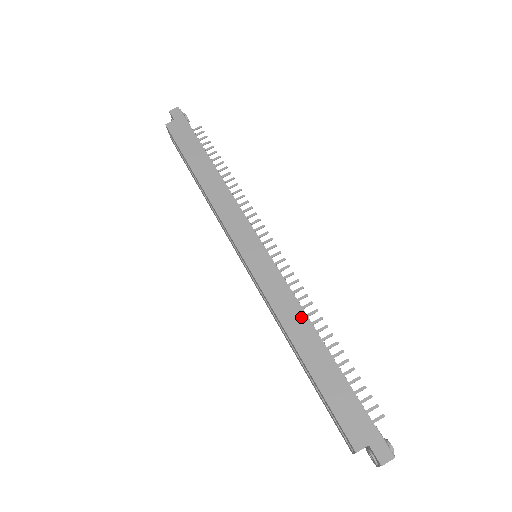
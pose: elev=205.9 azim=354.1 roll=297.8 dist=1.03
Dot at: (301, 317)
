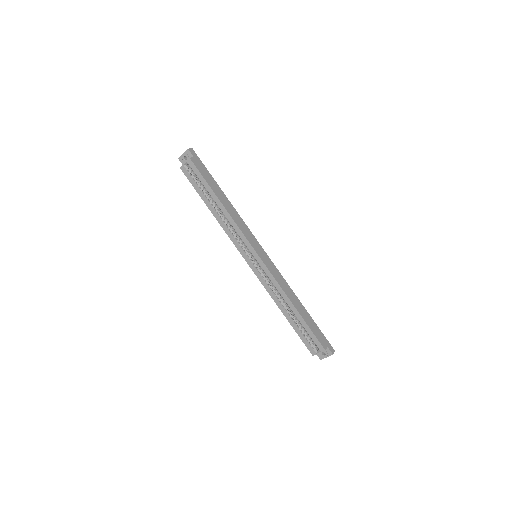
Dot at: (290, 290)
